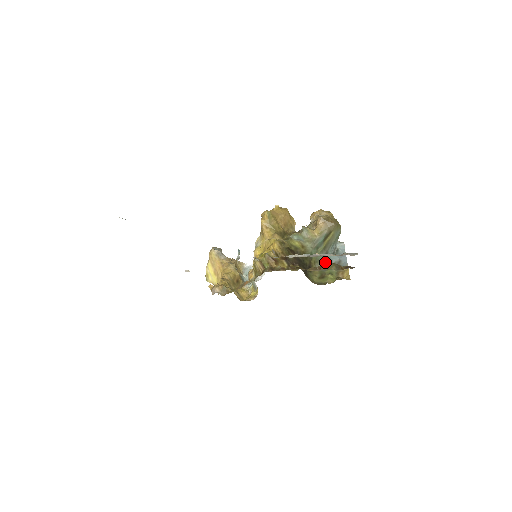
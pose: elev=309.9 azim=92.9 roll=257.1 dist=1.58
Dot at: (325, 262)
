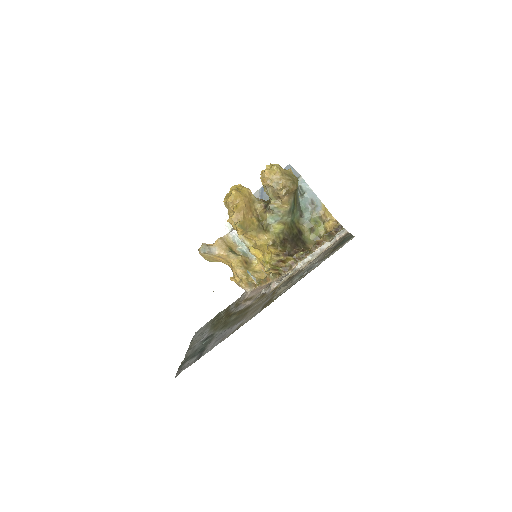
Dot at: (303, 212)
